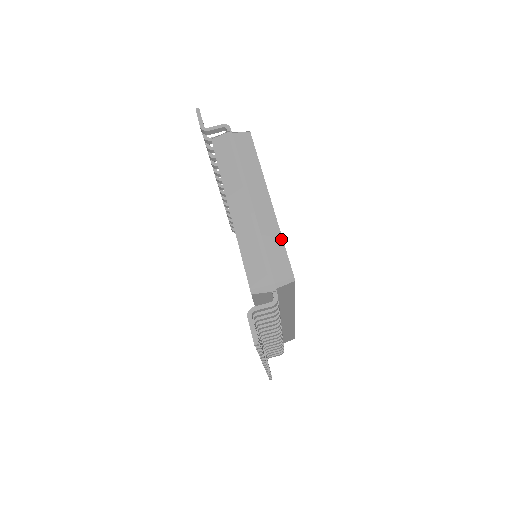
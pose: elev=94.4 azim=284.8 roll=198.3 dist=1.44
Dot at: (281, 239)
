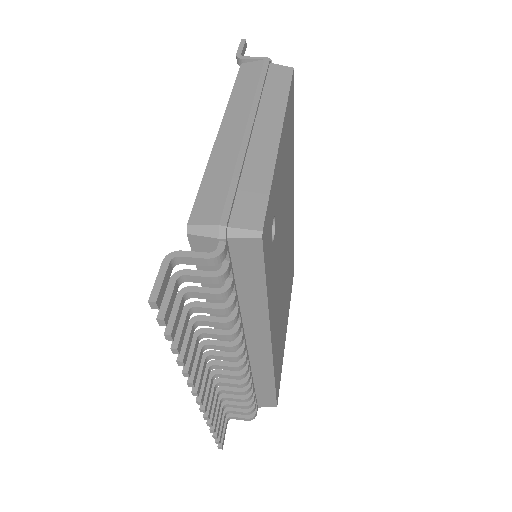
Dot at: (270, 180)
